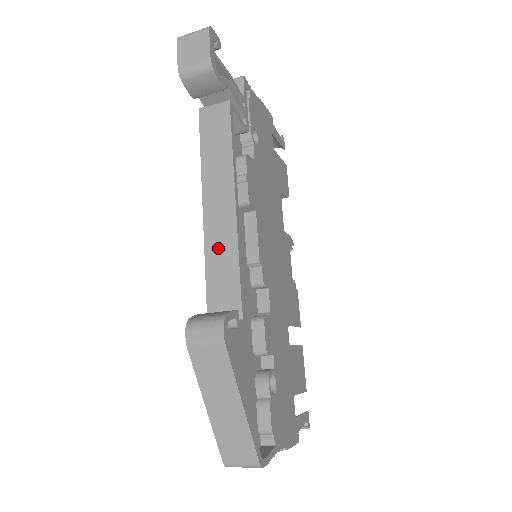
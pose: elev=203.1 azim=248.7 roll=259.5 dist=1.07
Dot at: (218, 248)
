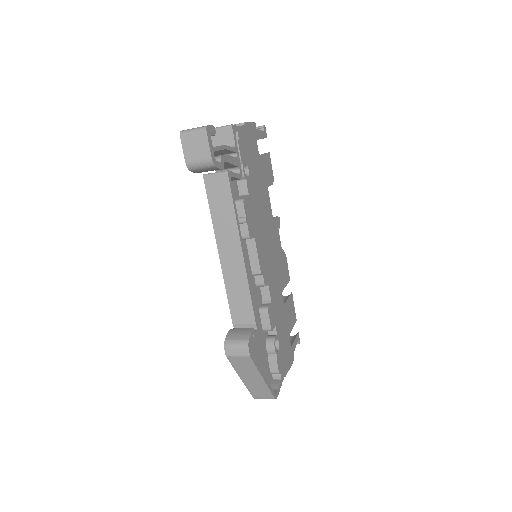
Dot at: (234, 284)
